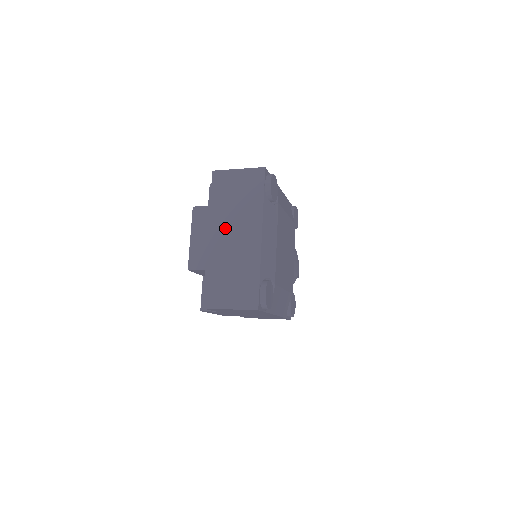
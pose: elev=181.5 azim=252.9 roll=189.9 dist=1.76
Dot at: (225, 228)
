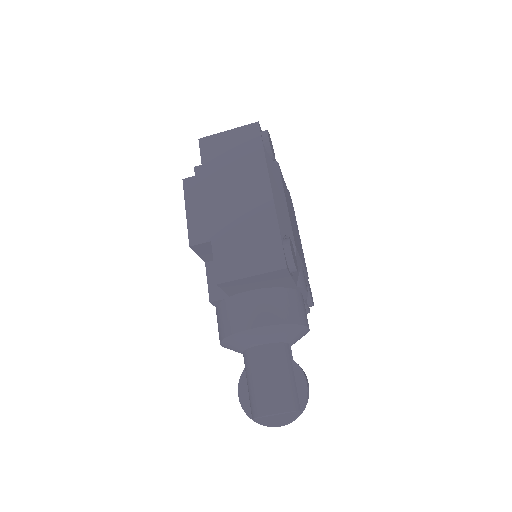
Dot at: occluded
